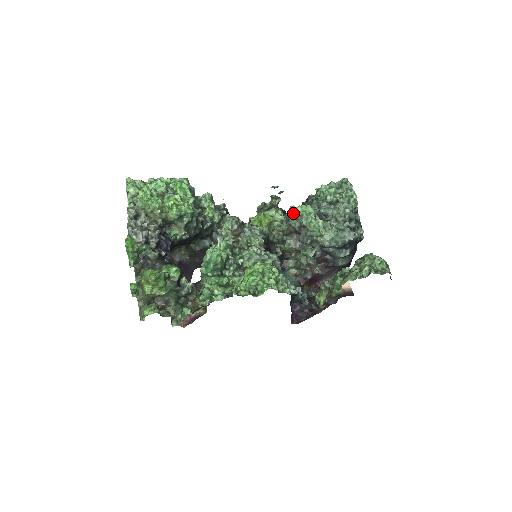
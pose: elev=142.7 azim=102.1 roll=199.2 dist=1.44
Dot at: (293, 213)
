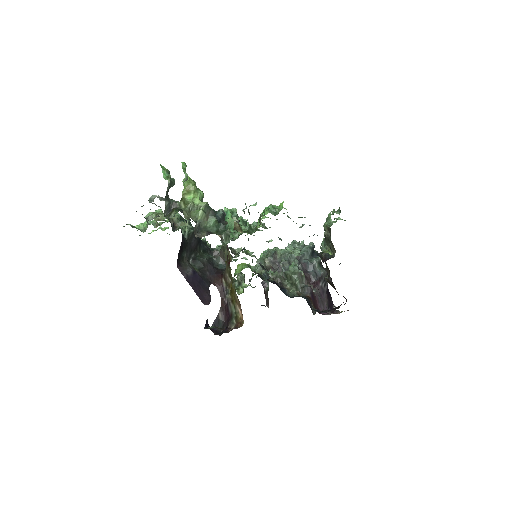
Dot at: occluded
